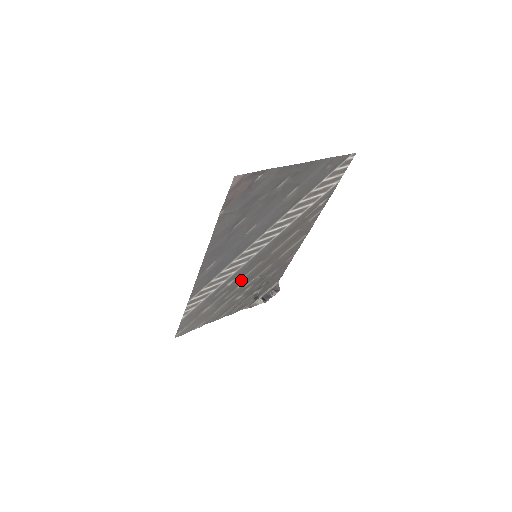
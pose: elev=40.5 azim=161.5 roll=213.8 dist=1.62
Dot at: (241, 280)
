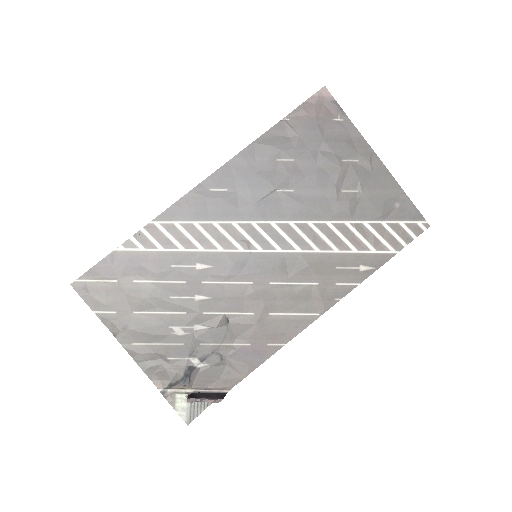
Dot at: (211, 285)
